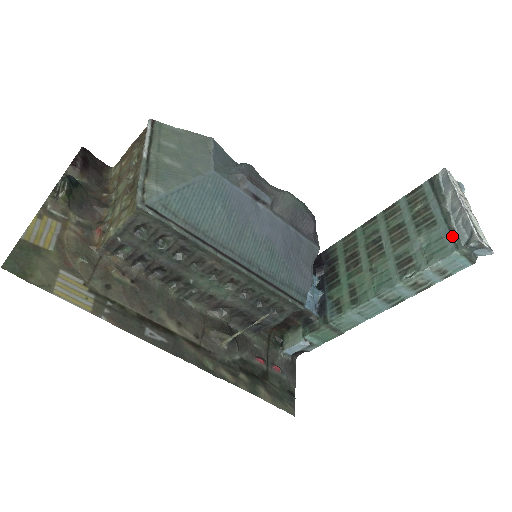
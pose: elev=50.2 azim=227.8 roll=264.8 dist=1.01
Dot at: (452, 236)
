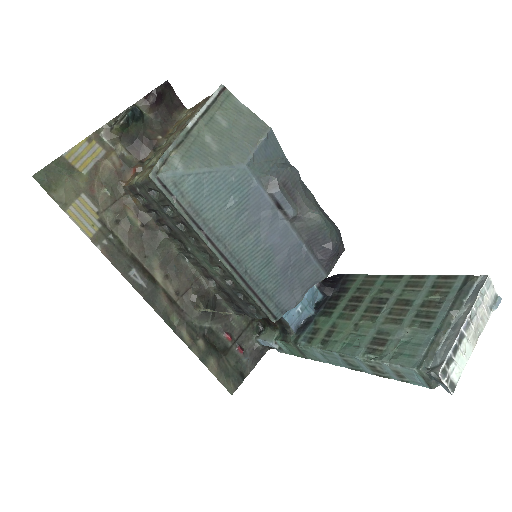
Dot at: (427, 351)
